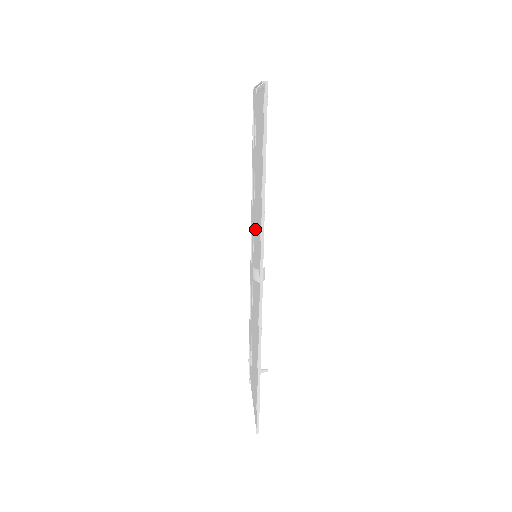
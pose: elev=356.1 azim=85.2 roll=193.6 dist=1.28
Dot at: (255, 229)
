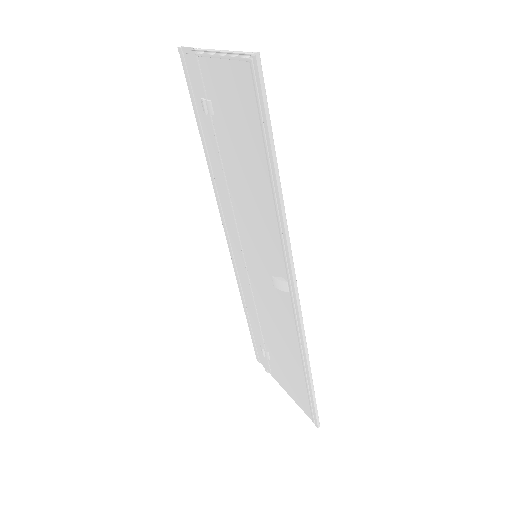
Dot at: (246, 227)
